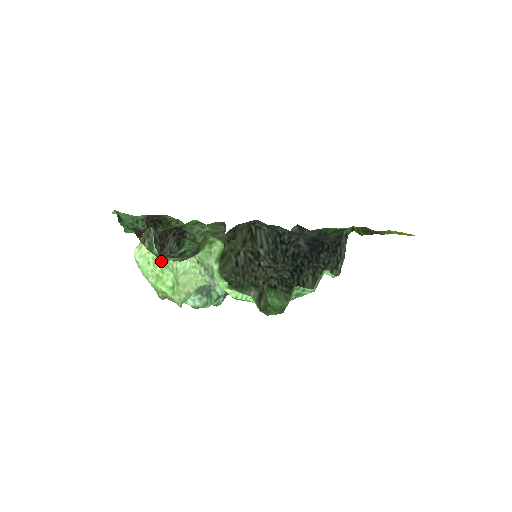
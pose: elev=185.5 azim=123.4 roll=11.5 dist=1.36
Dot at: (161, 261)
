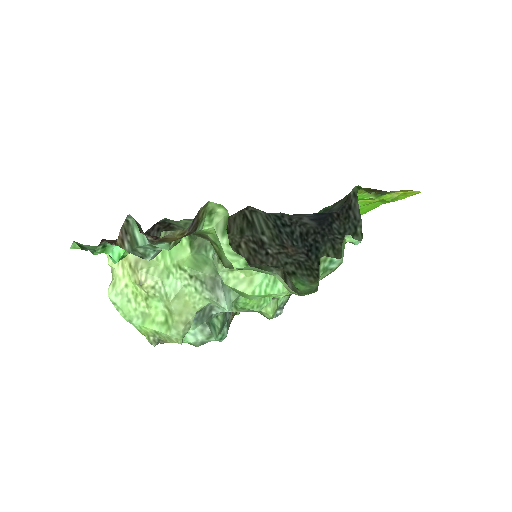
Dot at: (144, 290)
